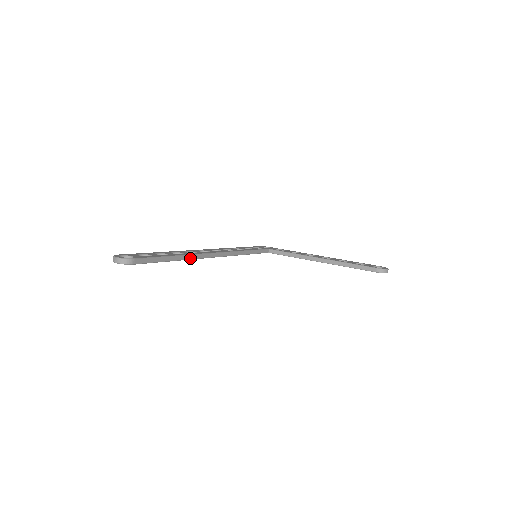
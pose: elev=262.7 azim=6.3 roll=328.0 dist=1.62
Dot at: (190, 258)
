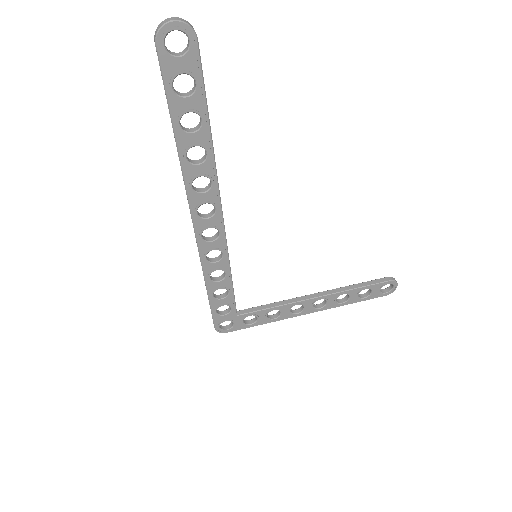
Dot at: (215, 162)
